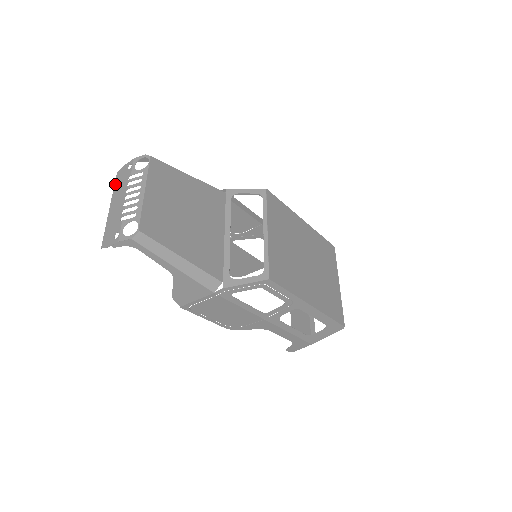
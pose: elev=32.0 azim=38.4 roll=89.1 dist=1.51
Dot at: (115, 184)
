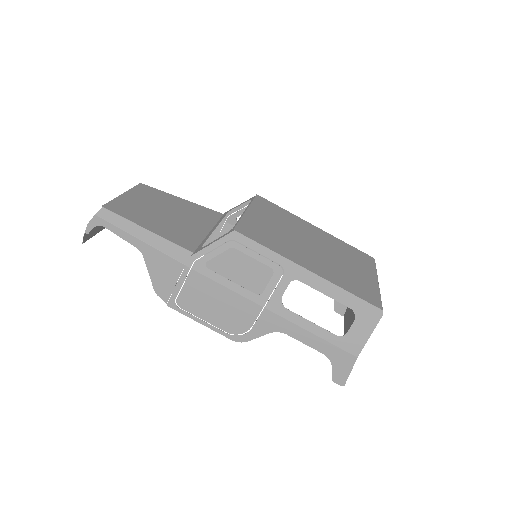
Dot at: occluded
